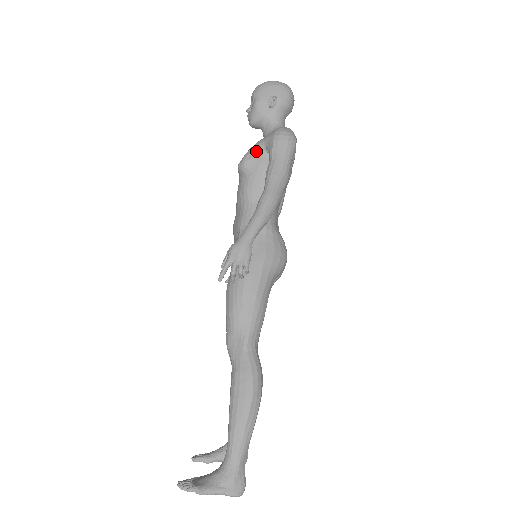
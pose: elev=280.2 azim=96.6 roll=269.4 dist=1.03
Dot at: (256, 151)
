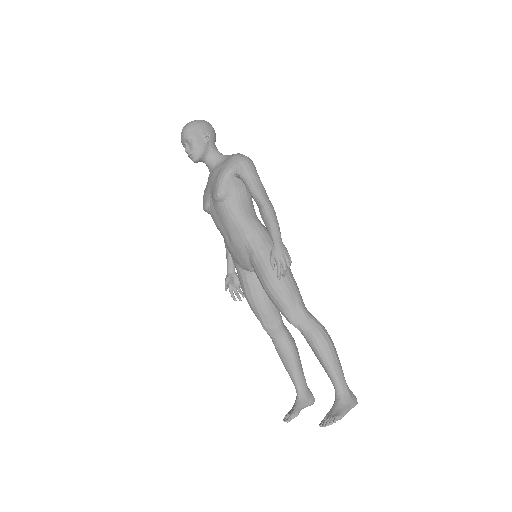
Dot at: (227, 179)
